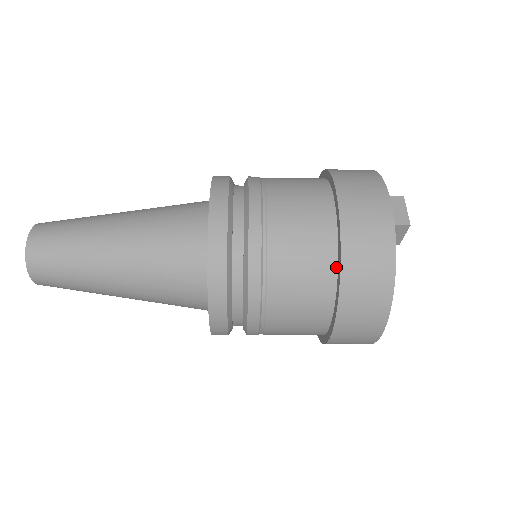
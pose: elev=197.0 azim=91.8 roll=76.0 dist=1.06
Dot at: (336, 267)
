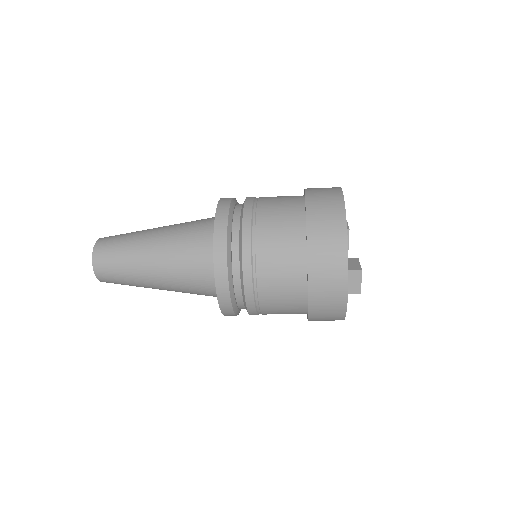
Dot at: (306, 310)
